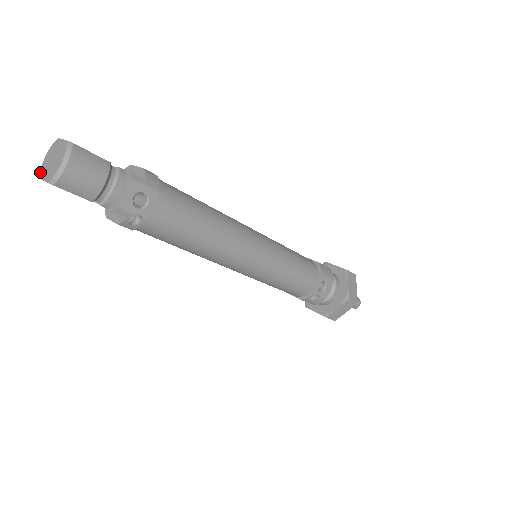
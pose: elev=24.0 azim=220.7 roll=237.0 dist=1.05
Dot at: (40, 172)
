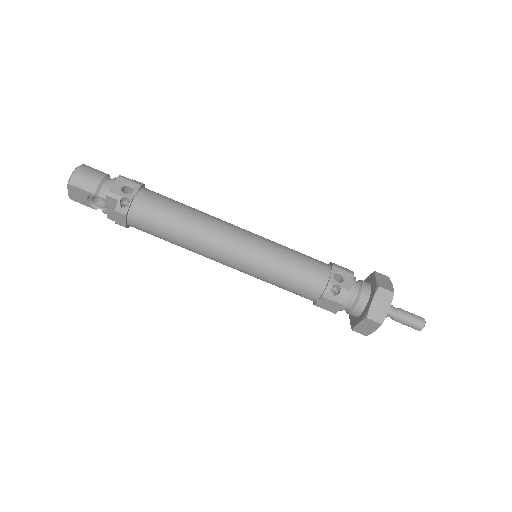
Dot at: (71, 196)
